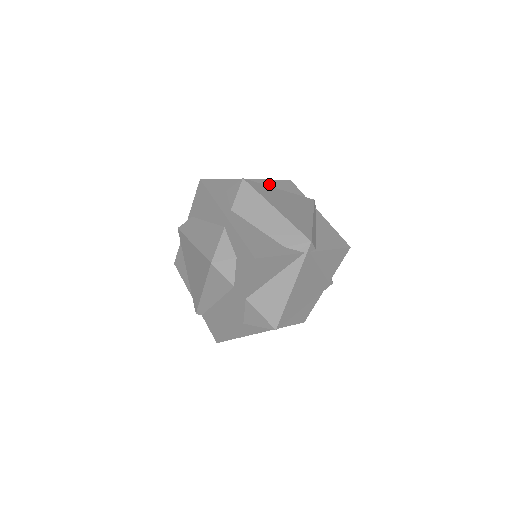
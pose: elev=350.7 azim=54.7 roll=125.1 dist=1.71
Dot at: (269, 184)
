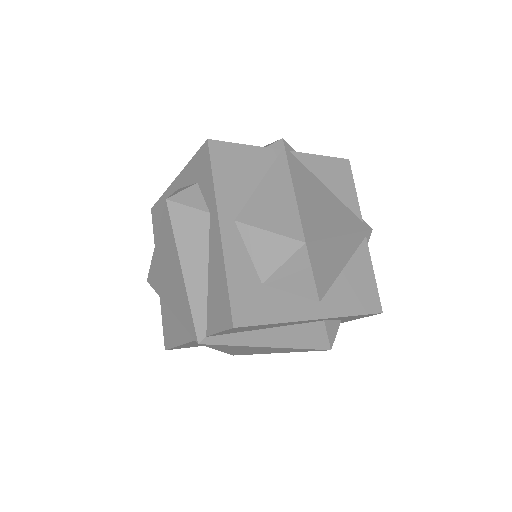
Dot at: occluded
